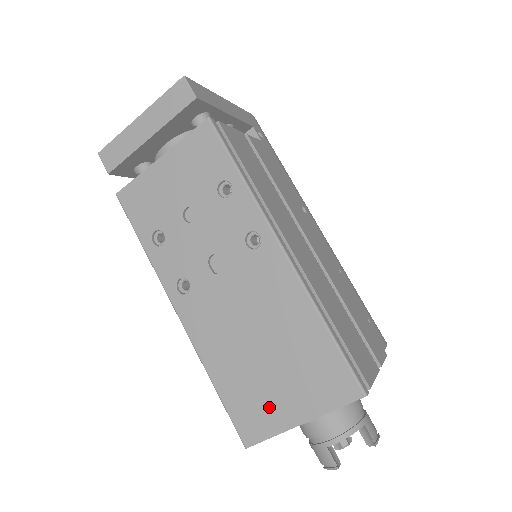
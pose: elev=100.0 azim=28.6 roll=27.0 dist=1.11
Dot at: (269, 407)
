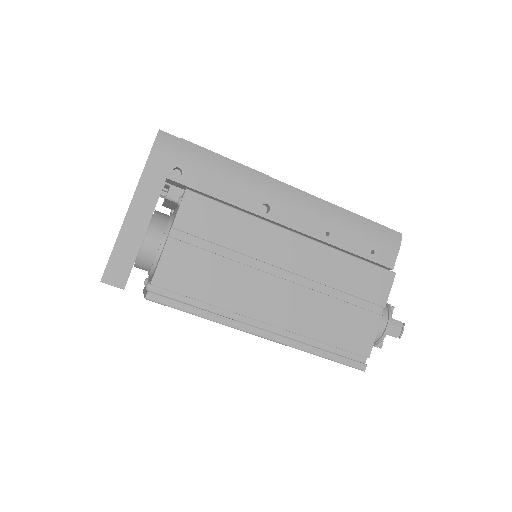
Dot at: occluded
